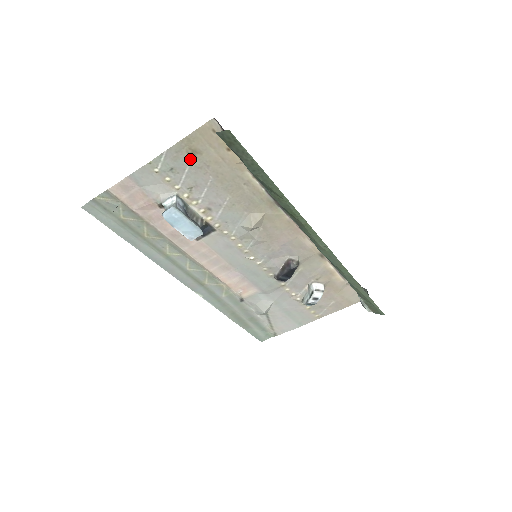
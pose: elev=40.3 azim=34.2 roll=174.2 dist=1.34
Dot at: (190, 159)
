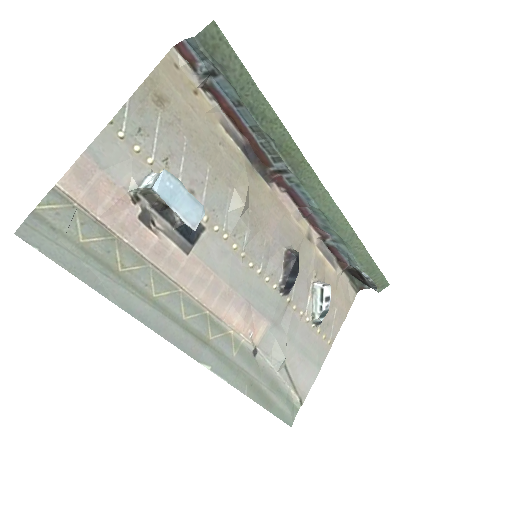
Dot at: (158, 111)
